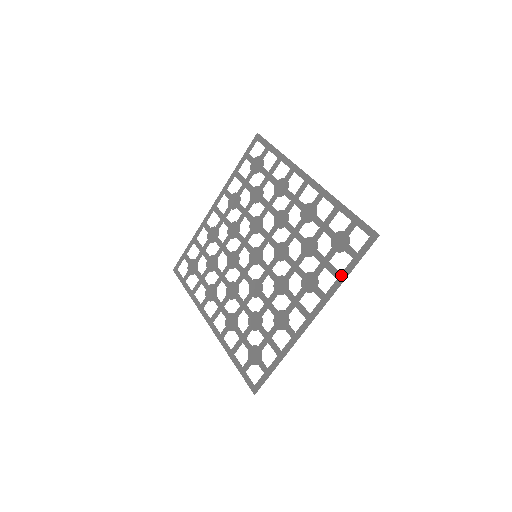
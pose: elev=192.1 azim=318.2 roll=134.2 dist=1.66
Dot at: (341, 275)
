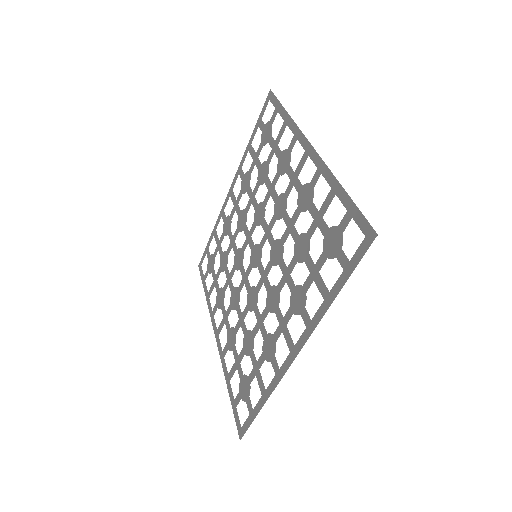
Dot at: (329, 294)
